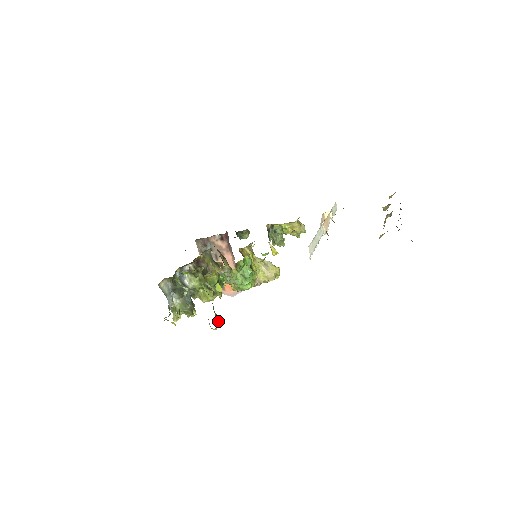
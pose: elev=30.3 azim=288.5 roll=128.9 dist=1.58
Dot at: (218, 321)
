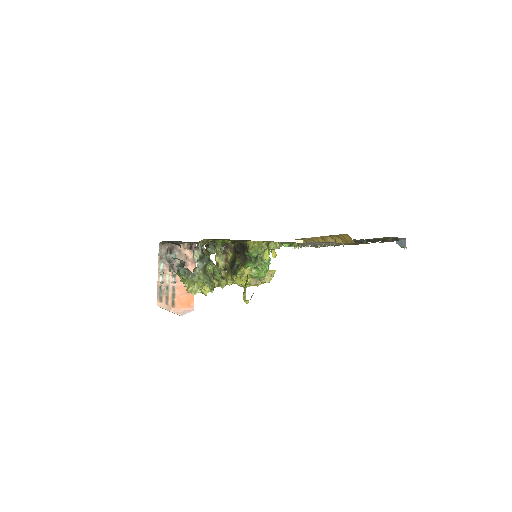
Dot at: occluded
